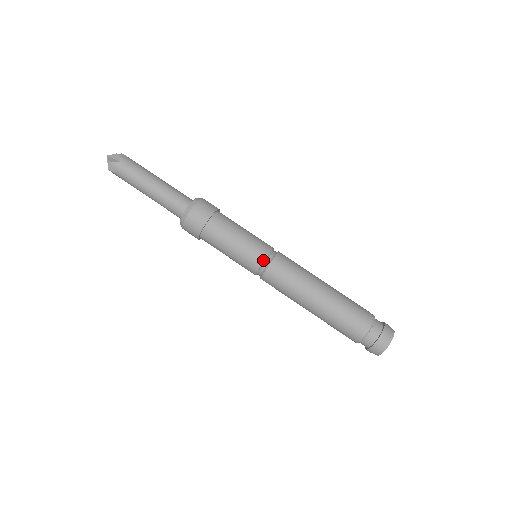
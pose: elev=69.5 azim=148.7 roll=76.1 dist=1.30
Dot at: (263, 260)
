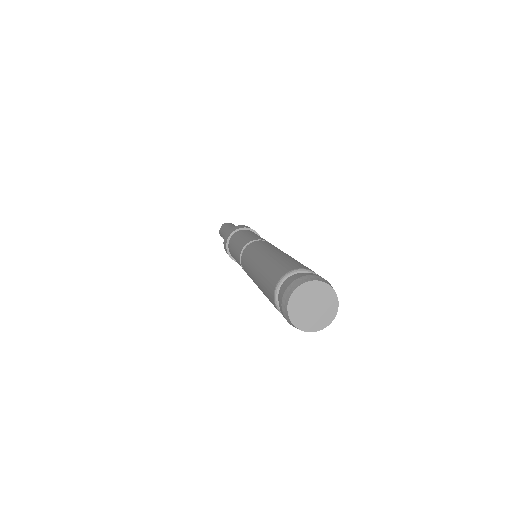
Dot at: (253, 240)
